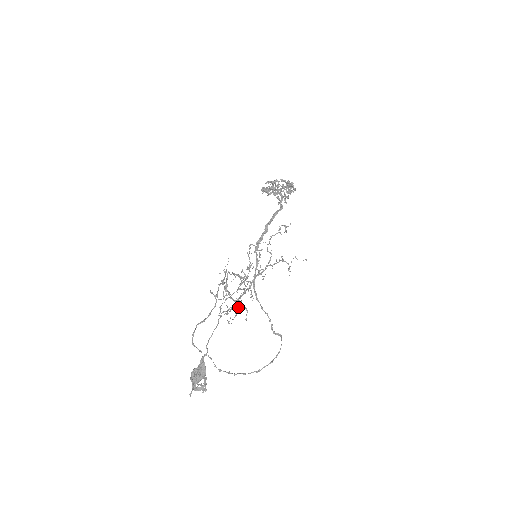
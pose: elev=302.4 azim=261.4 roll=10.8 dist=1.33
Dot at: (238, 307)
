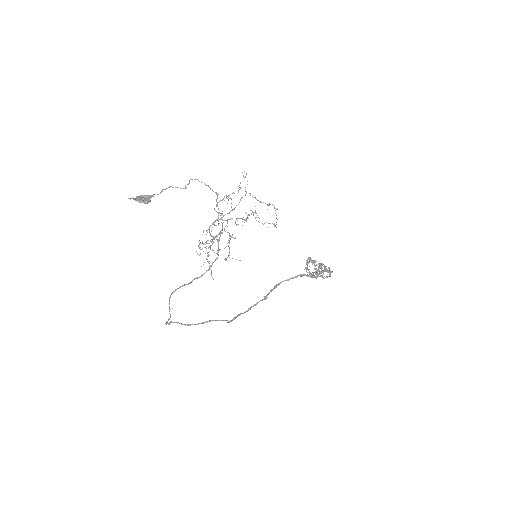
Dot at: occluded
